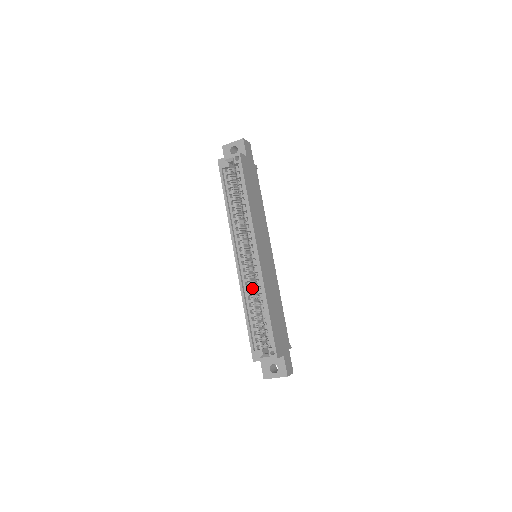
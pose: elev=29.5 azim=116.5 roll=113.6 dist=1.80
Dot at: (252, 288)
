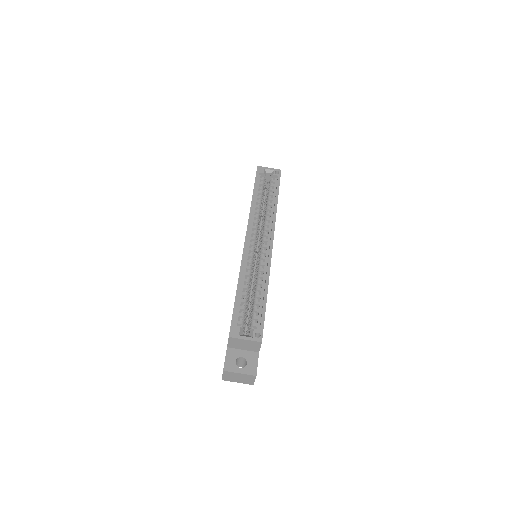
Dot at: (251, 271)
